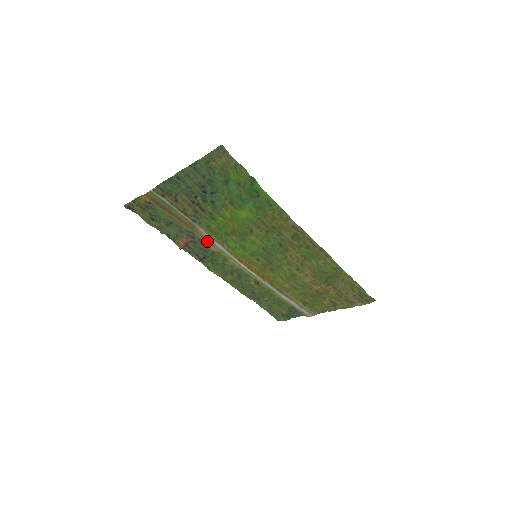
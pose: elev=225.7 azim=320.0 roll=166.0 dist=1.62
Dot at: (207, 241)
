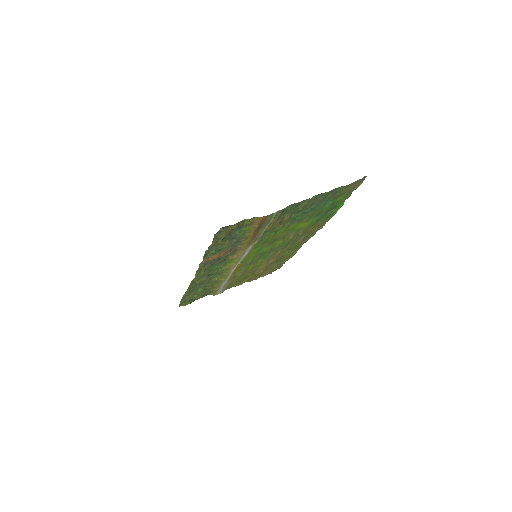
Dot at: (241, 251)
